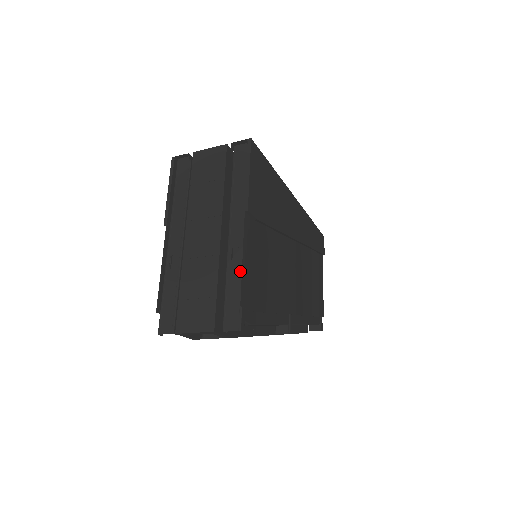
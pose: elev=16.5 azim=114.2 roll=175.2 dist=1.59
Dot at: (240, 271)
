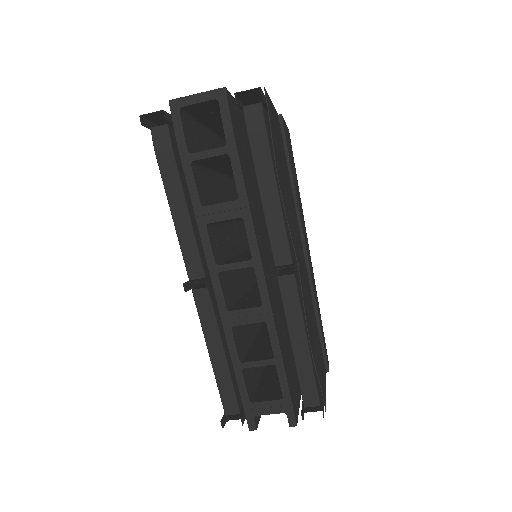
Dot at: occluded
